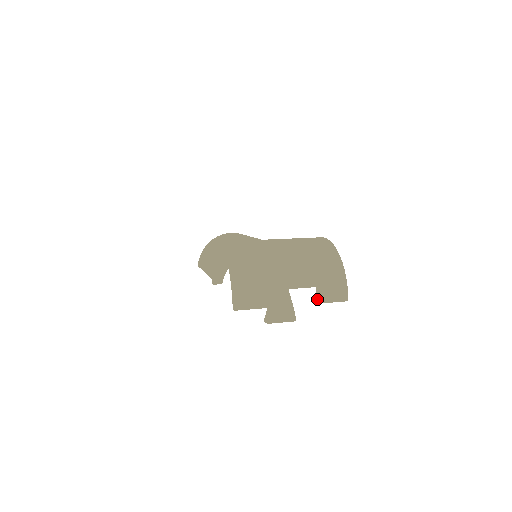
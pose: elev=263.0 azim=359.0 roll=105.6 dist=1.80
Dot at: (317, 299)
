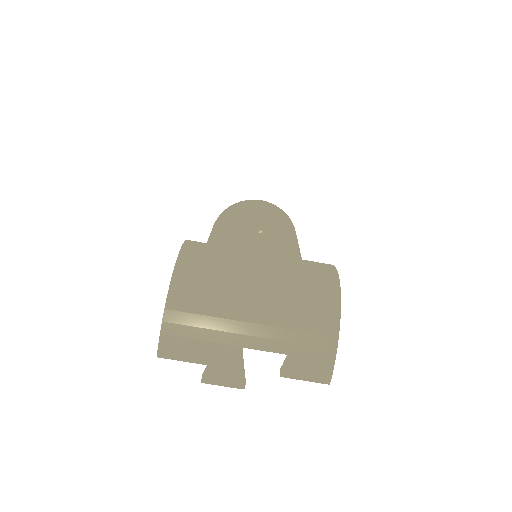
Dot at: (282, 370)
